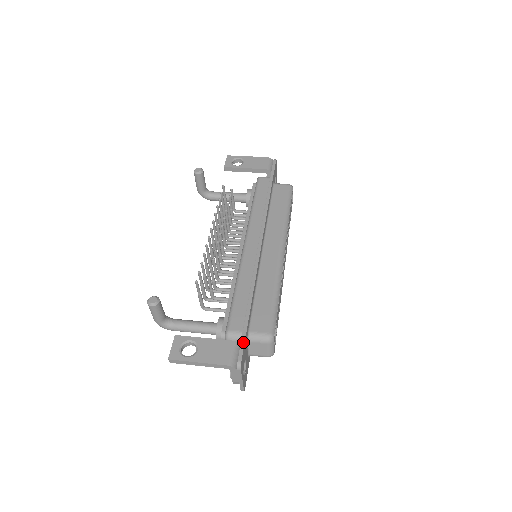
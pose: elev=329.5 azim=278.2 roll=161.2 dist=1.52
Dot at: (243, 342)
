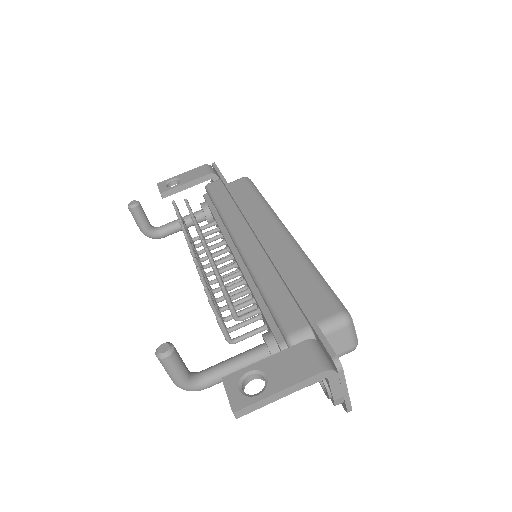
Dot at: (320, 334)
